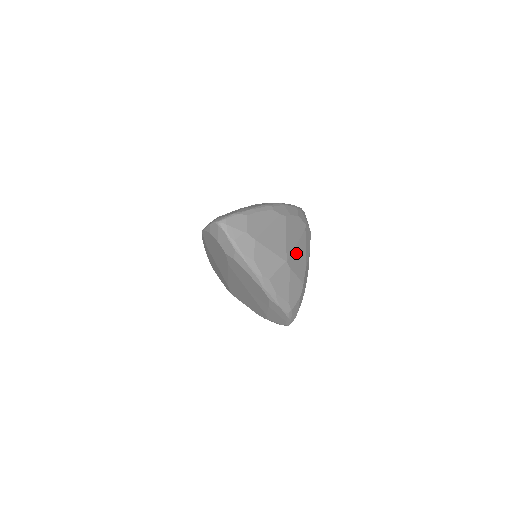
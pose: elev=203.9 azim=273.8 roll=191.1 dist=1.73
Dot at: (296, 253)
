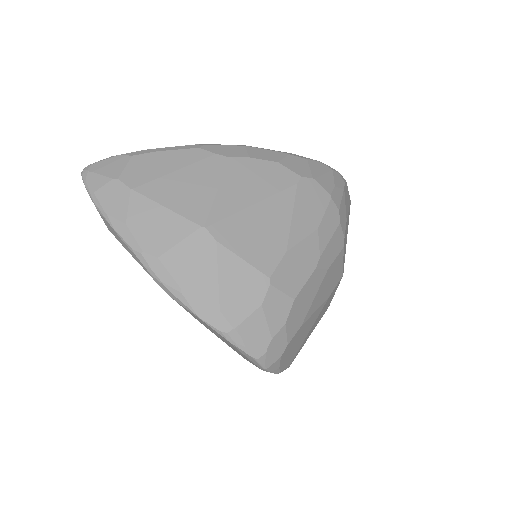
Dot at: (249, 219)
